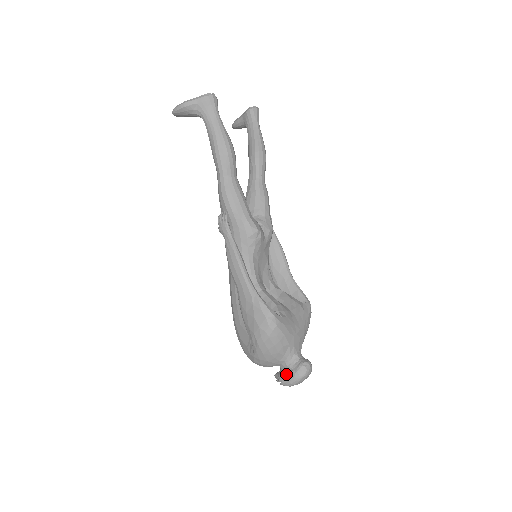
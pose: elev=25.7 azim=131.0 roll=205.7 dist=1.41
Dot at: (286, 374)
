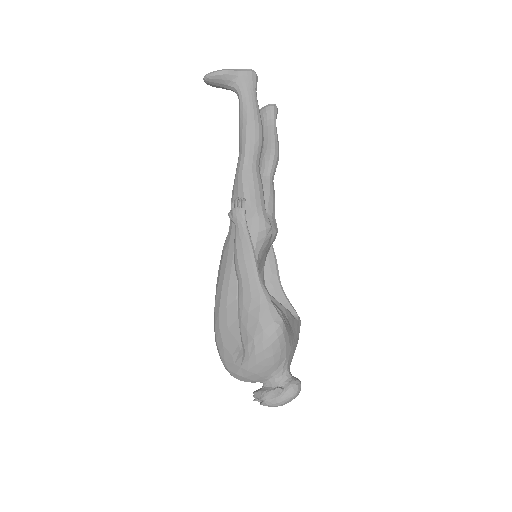
Dot at: (273, 392)
